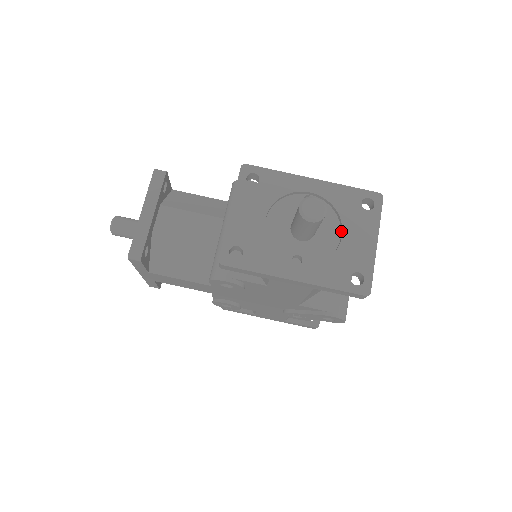
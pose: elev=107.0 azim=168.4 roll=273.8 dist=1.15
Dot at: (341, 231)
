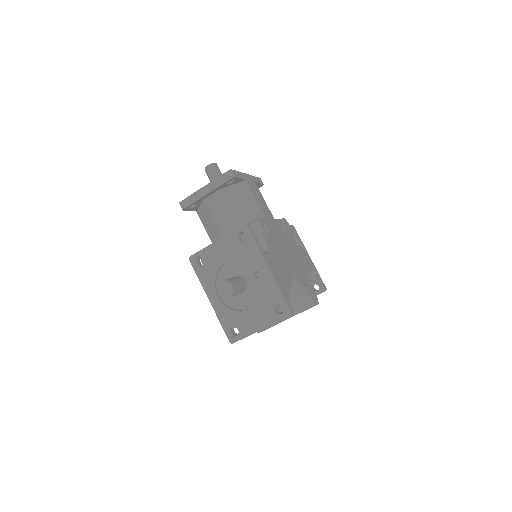
Dot at: (254, 305)
